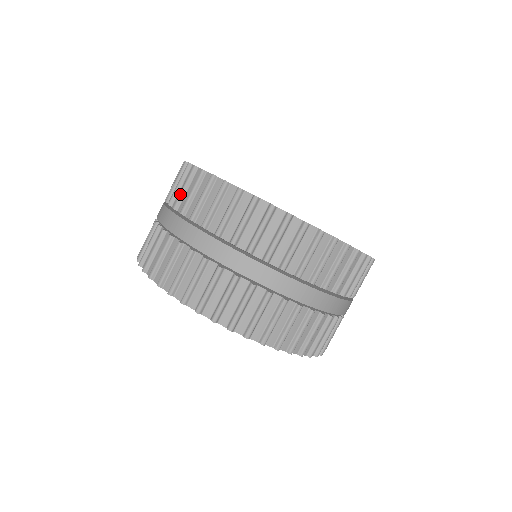
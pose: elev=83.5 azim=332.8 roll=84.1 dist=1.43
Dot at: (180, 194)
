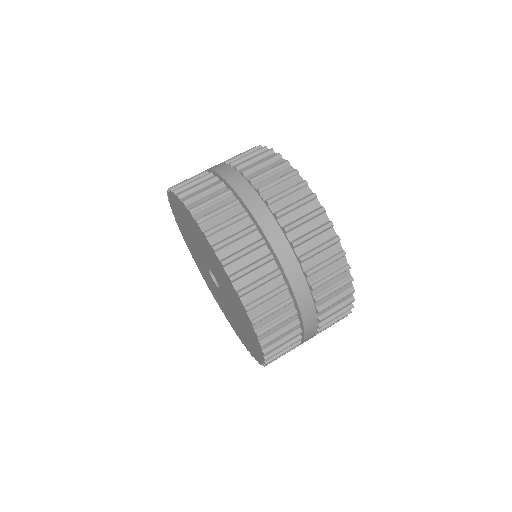
Dot at: (255, 166)
